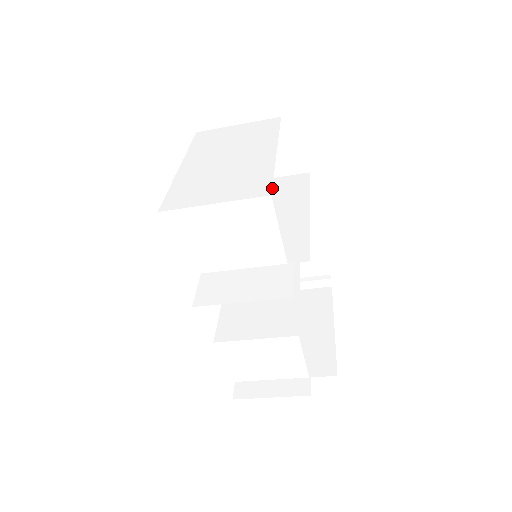
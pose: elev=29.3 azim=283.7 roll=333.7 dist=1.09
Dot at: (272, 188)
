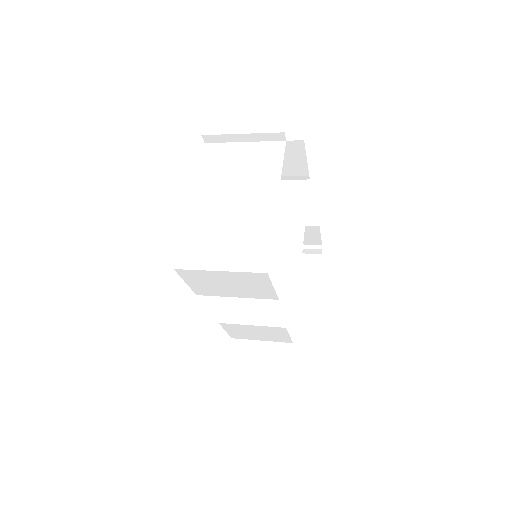
Dot at: occluded
